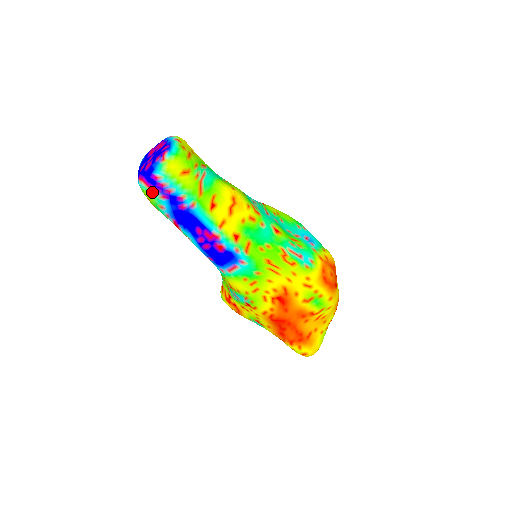
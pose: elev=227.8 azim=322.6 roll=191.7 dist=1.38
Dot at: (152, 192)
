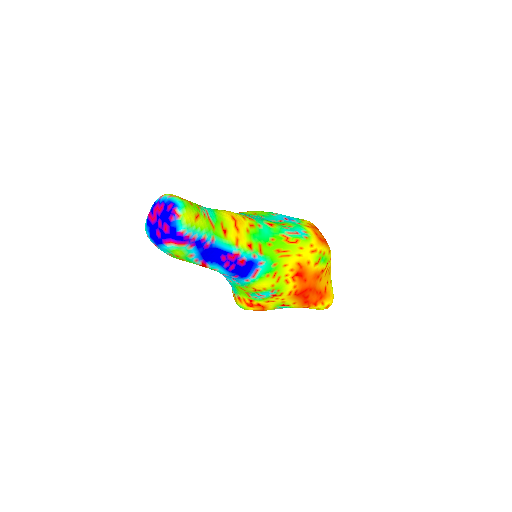
Dot at: (182, 247)
